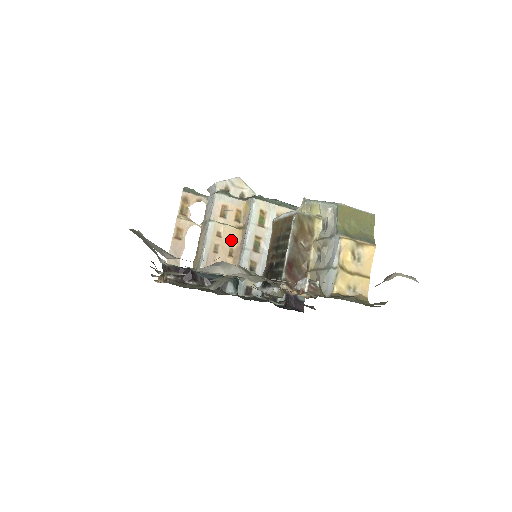
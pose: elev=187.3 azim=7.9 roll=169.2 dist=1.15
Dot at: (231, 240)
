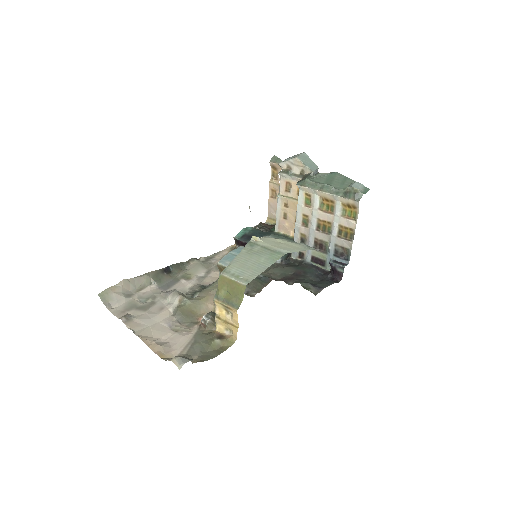
Dot at: (296, 210)
